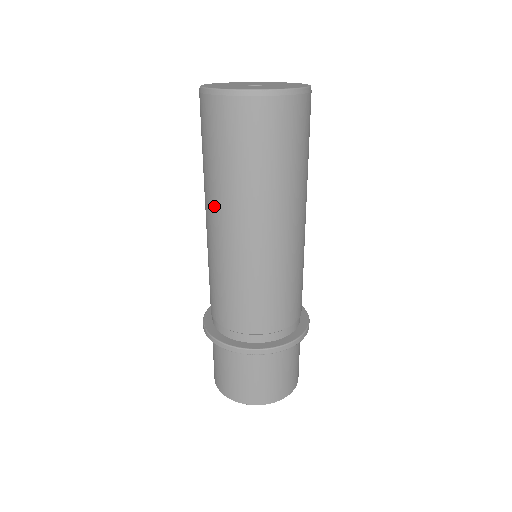
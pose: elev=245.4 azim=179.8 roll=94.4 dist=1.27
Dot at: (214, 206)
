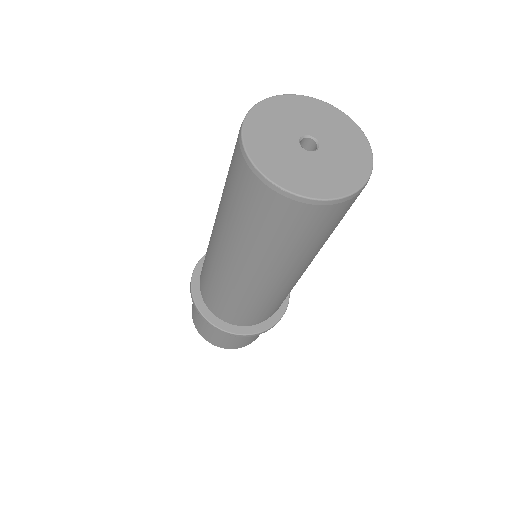
Dot at: (218, 222)
